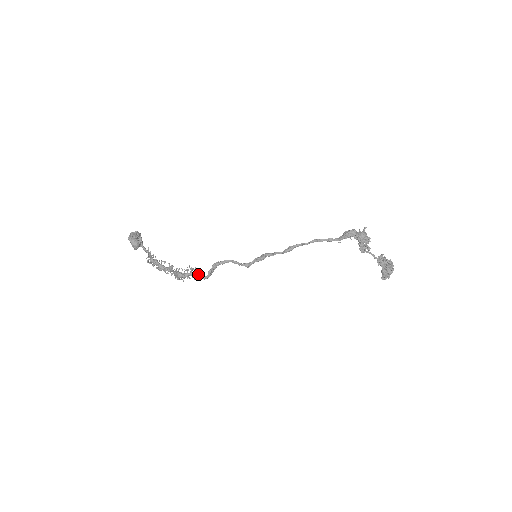
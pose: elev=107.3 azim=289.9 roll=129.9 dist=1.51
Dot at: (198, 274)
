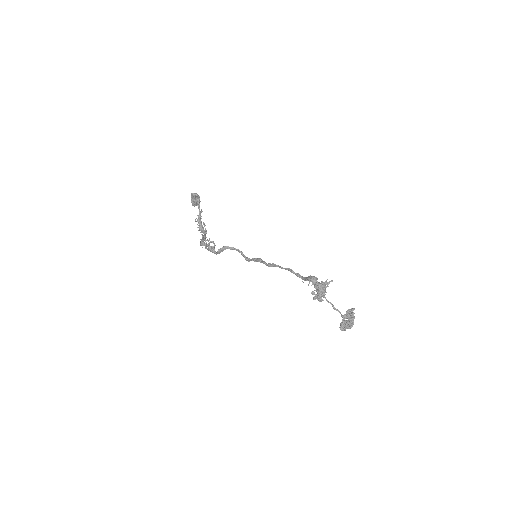
Dot at: (212, 248)
